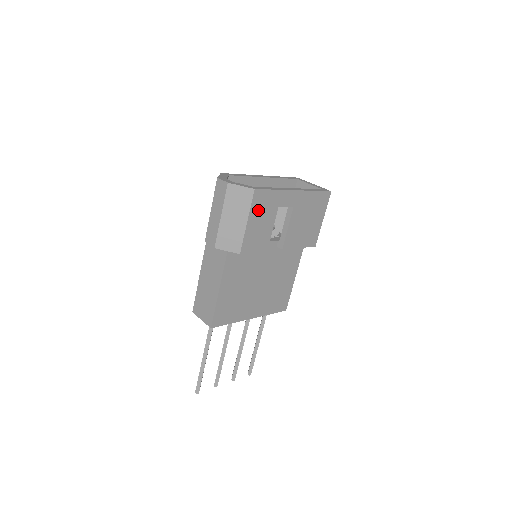
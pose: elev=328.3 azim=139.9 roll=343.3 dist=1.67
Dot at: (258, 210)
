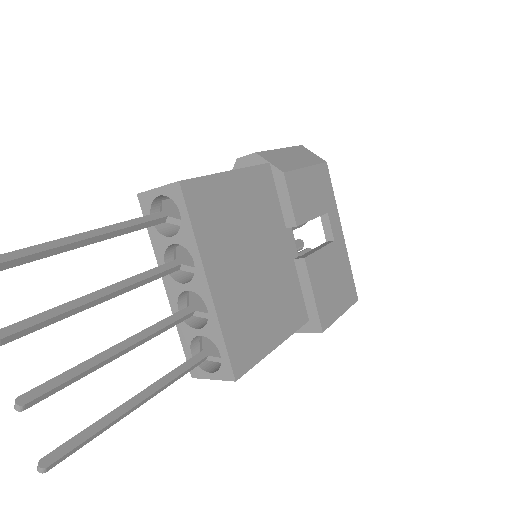
Dot at: (317, 179)
